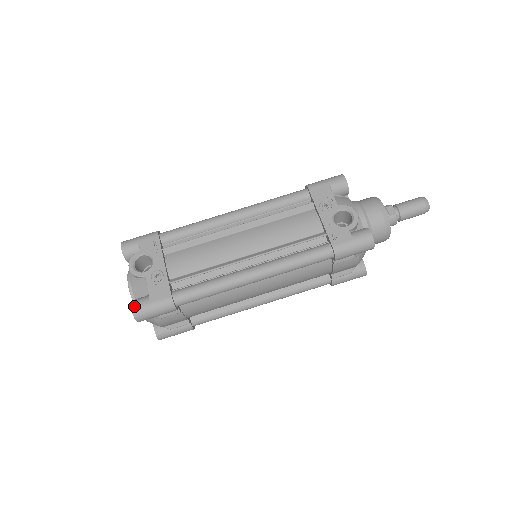
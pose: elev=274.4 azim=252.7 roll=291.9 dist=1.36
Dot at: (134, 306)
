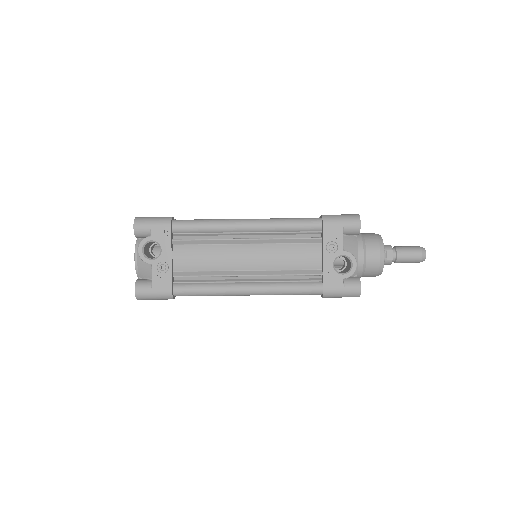
Dot at: (137, 290)
